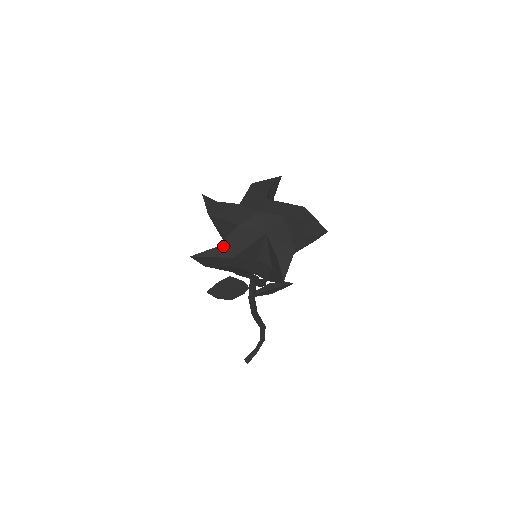
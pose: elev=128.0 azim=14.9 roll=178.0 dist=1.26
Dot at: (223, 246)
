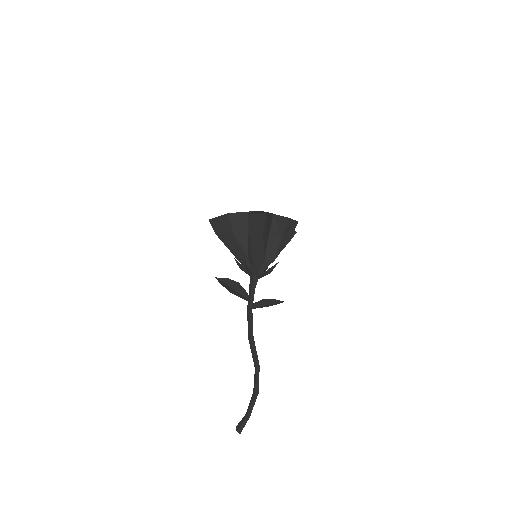
Dot at: occluded
